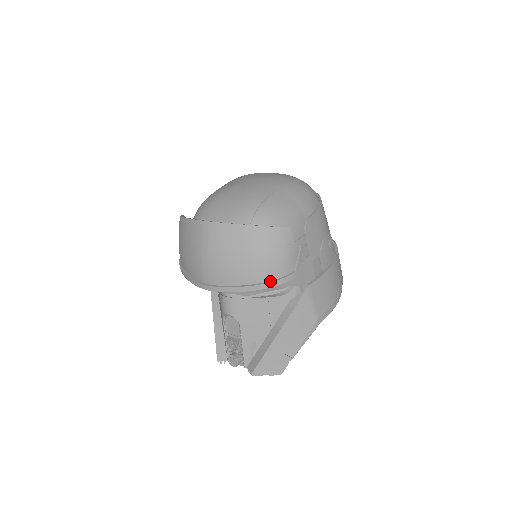
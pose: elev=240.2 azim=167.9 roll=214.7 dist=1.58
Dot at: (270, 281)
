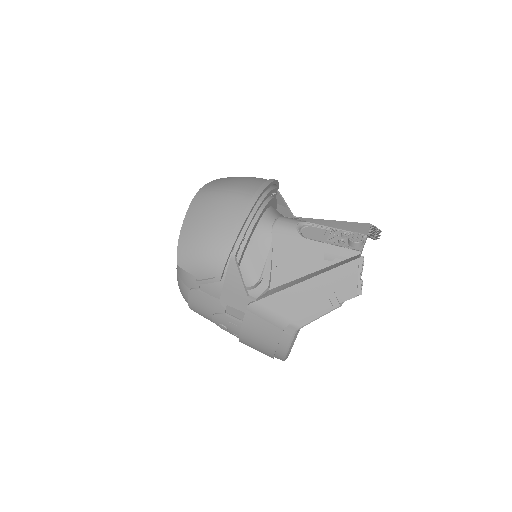
Dot at: occluded
